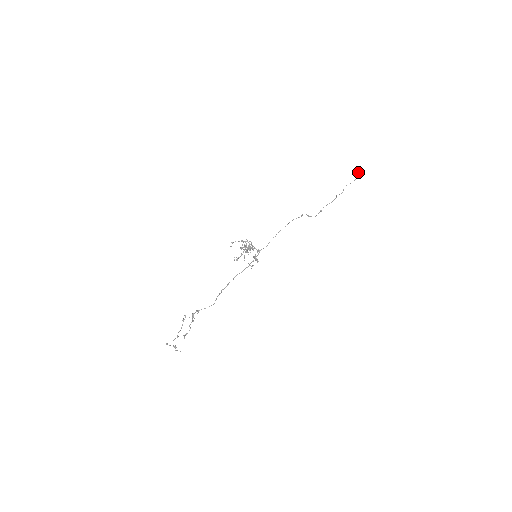
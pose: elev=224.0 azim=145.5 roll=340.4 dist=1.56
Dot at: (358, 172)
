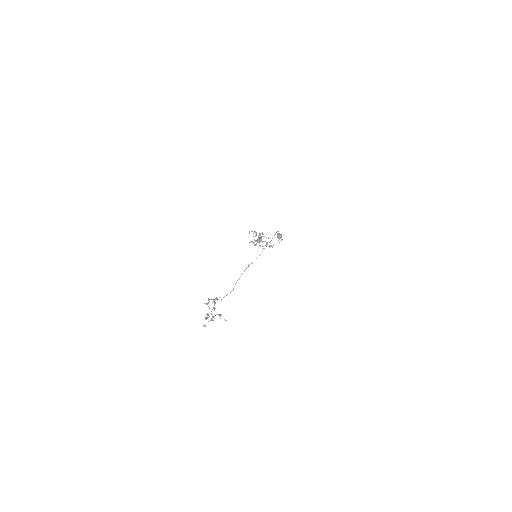
Dot at: (281, 236)
